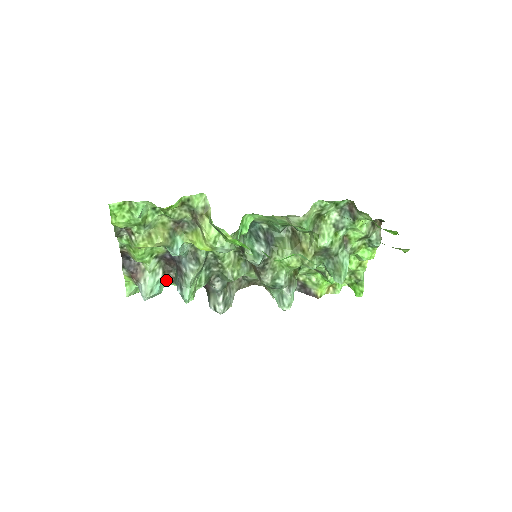
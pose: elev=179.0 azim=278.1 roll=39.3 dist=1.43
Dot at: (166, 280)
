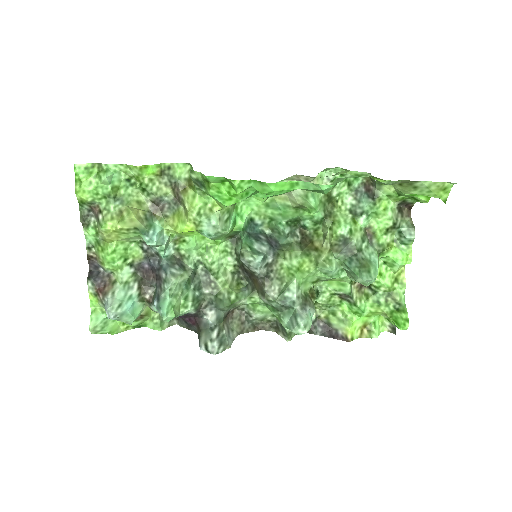
Dot at: (143, 306)
